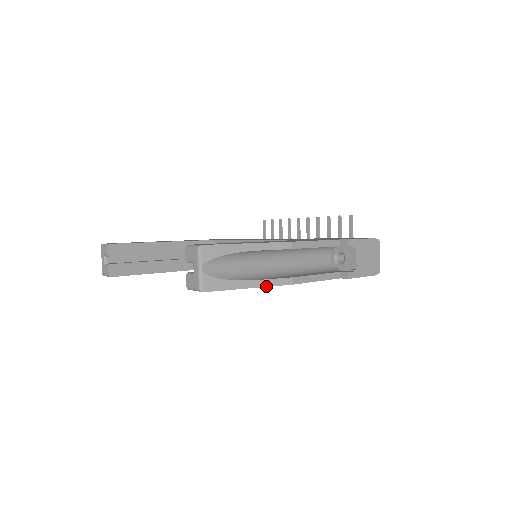
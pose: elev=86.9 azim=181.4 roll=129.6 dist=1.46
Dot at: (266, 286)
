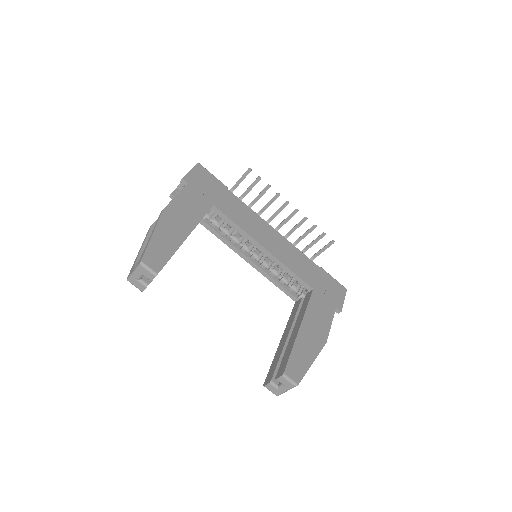
Dot at: occluded
